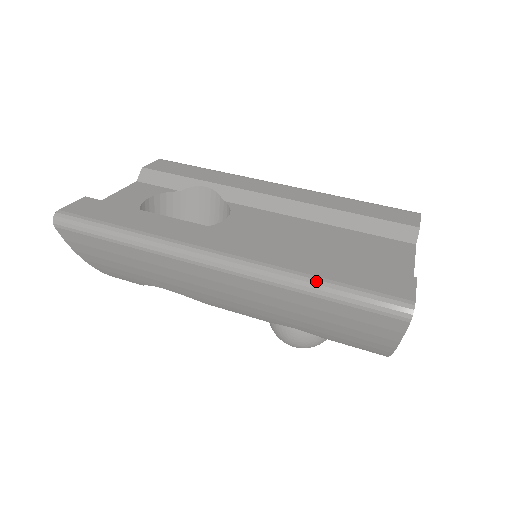
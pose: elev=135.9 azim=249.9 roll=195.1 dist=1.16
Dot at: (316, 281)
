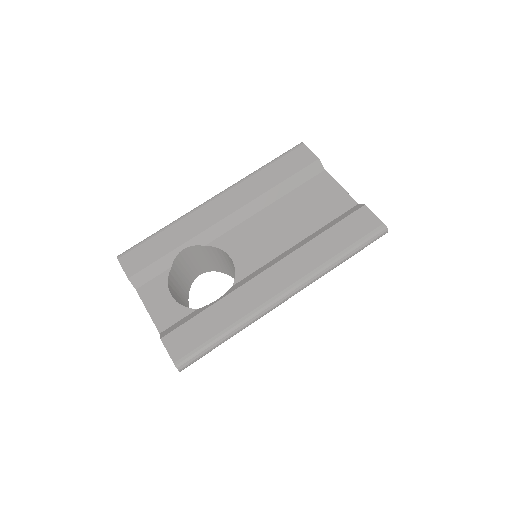
Dot at: (340, 257)
